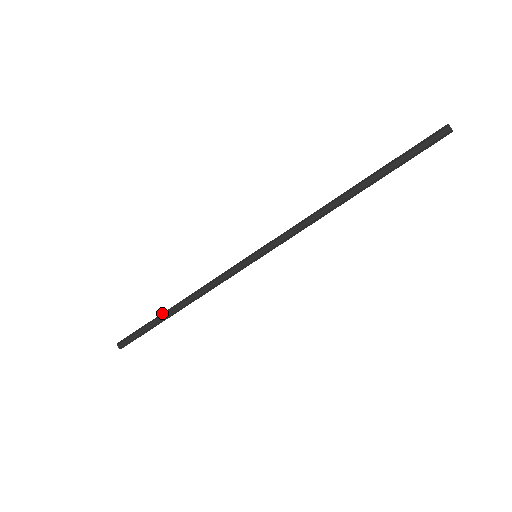
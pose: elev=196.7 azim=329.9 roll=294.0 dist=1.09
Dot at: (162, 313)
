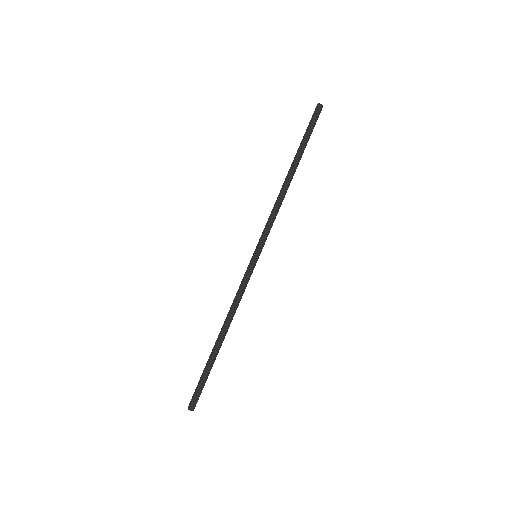
Dot at: occluded
